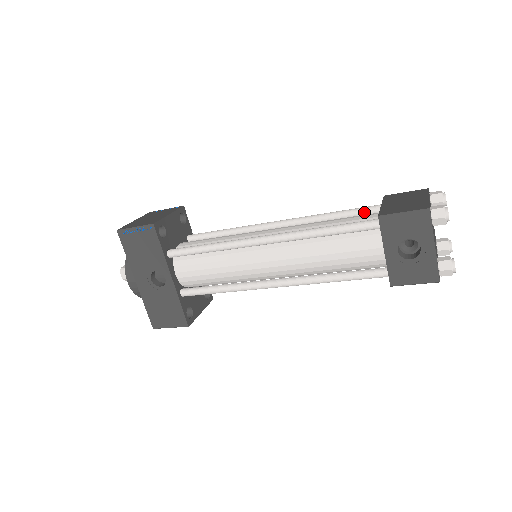
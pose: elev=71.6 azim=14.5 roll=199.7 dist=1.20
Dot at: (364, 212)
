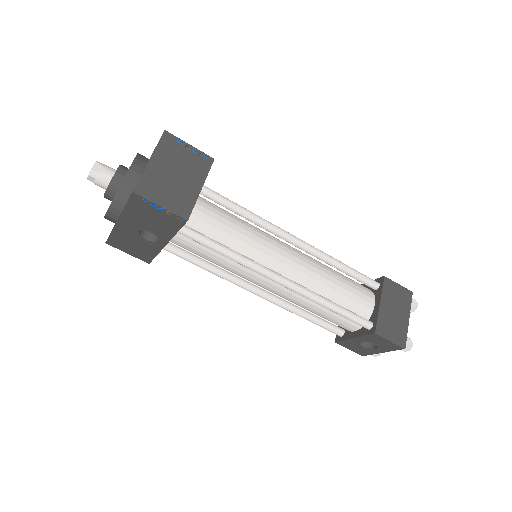
Dot at: (363, 282)
